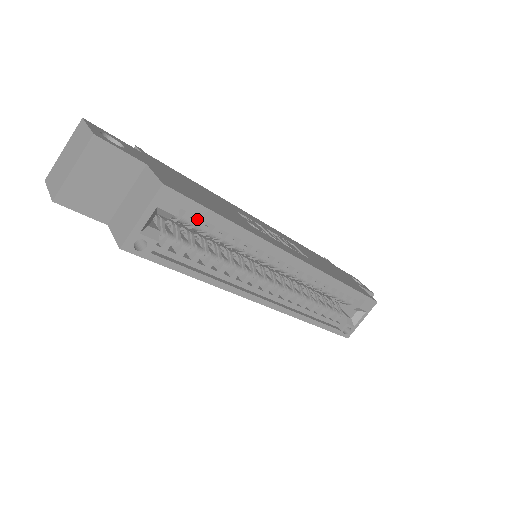
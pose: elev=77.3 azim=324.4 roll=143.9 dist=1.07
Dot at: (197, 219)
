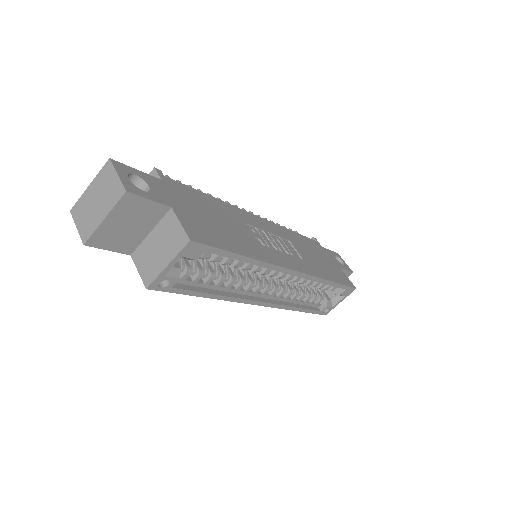
Dot at: (214, 254)
